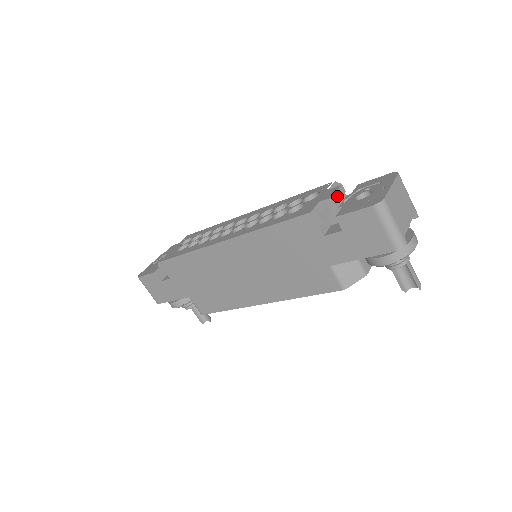
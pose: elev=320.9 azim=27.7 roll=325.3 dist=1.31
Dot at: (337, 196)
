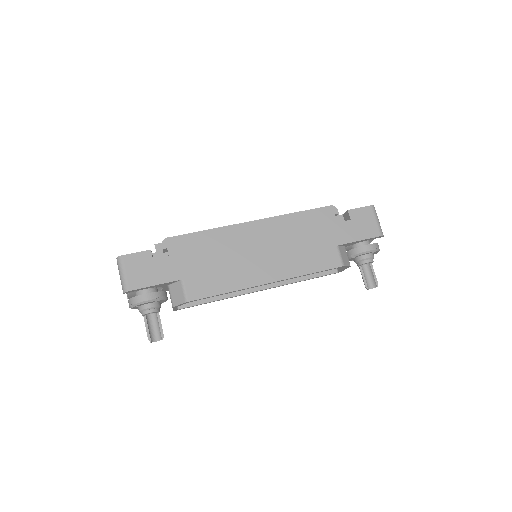
Dot at: occluded
